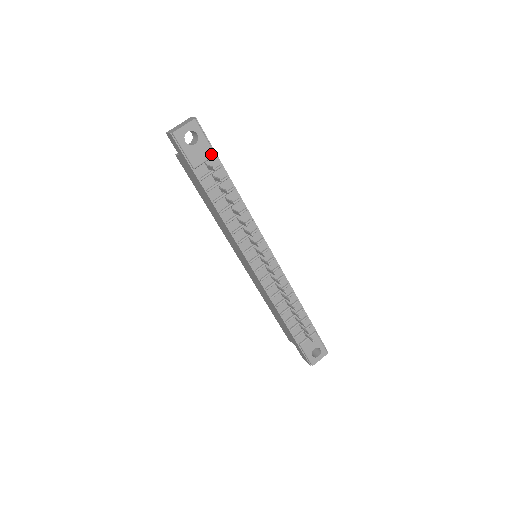
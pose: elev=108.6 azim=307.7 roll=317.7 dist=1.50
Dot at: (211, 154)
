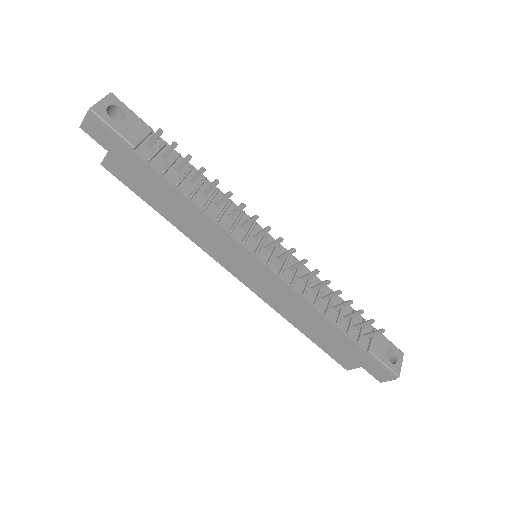
Dot at: (147, 130)
